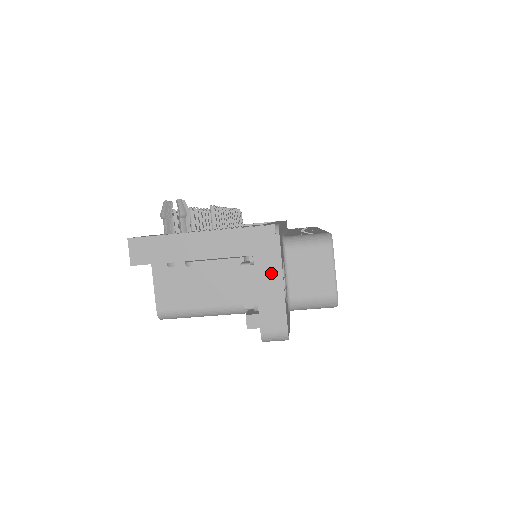
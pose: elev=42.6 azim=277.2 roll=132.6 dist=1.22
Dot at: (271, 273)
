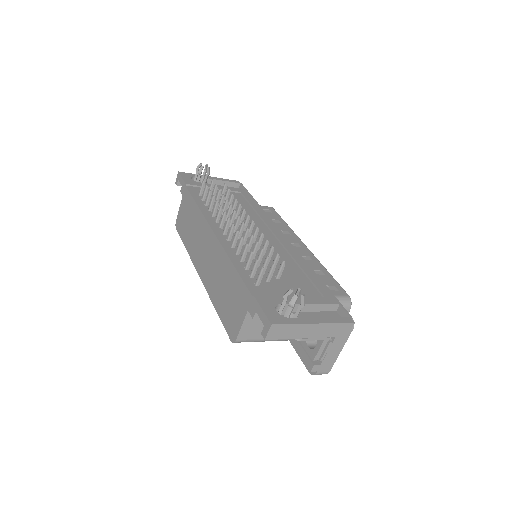
Dot at: (339, 346)
